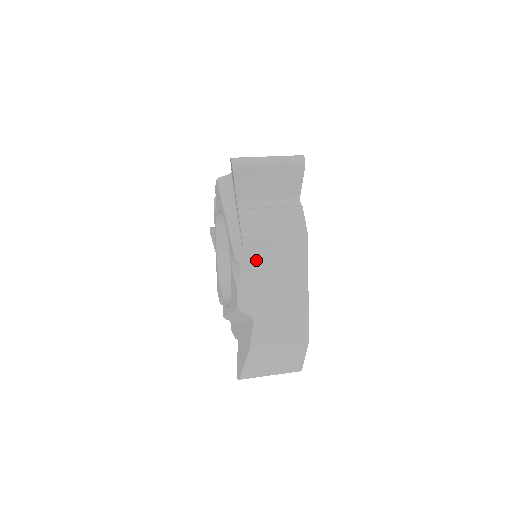
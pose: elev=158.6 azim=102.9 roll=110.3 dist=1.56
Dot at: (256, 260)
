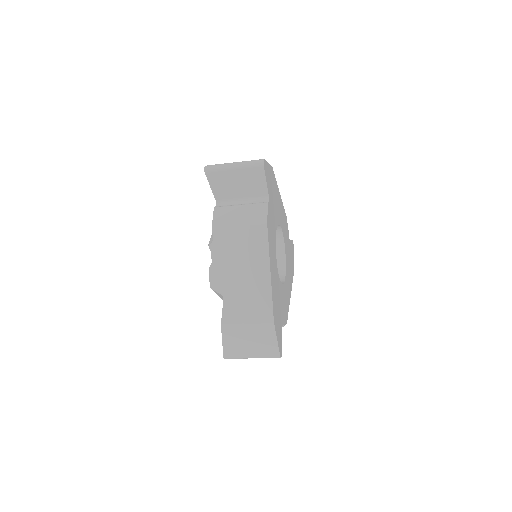
Dot at: (224, 246)
